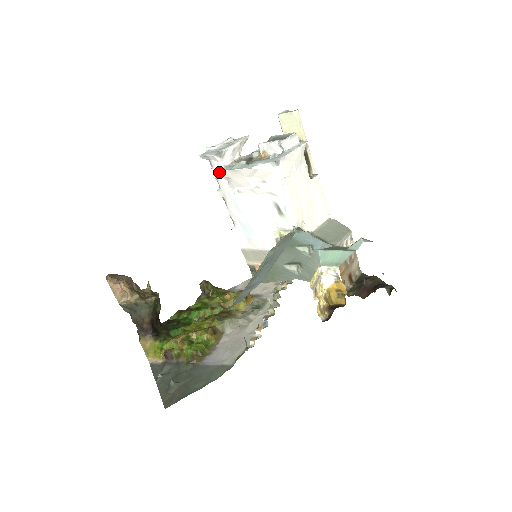
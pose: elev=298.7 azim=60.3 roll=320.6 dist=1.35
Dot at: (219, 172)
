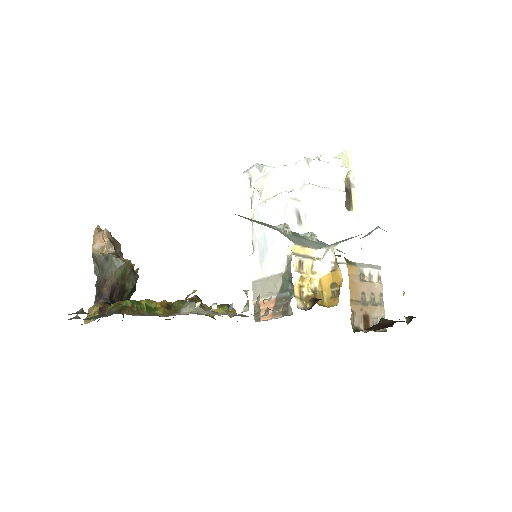
Dot at: (254, 183)
